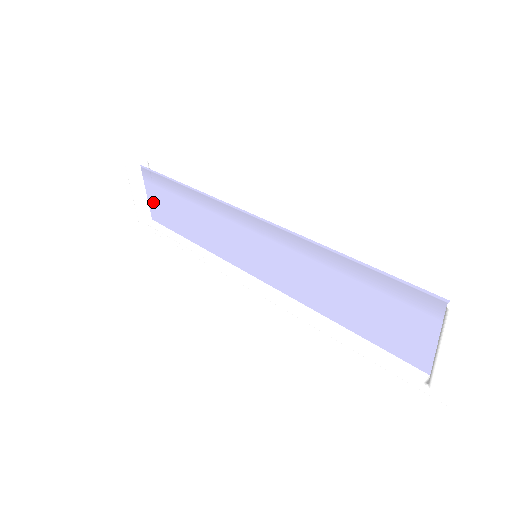
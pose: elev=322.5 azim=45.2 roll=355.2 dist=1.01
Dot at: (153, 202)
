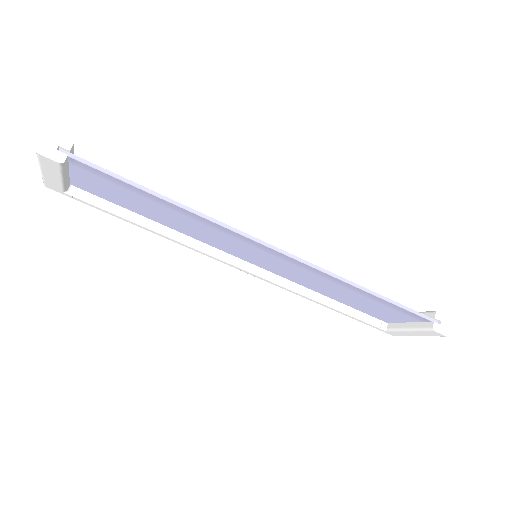
Dot at: (83, 180)
